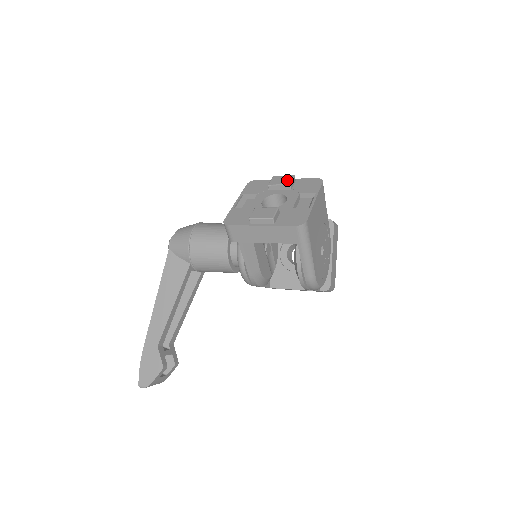
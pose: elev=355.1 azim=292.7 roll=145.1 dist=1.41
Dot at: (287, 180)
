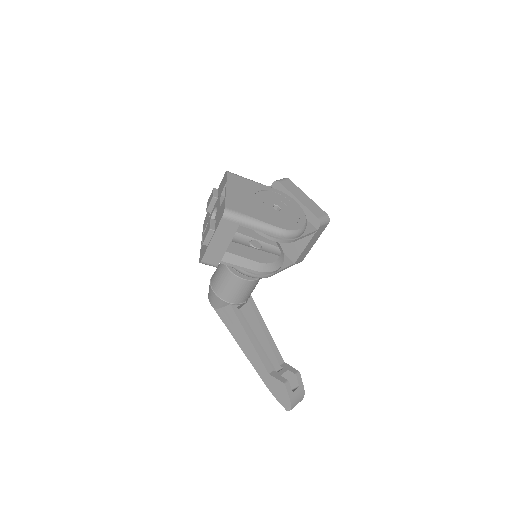
Dot at: (211, 196)
